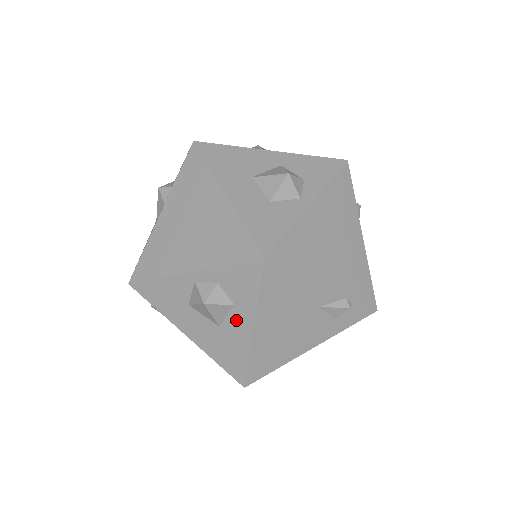
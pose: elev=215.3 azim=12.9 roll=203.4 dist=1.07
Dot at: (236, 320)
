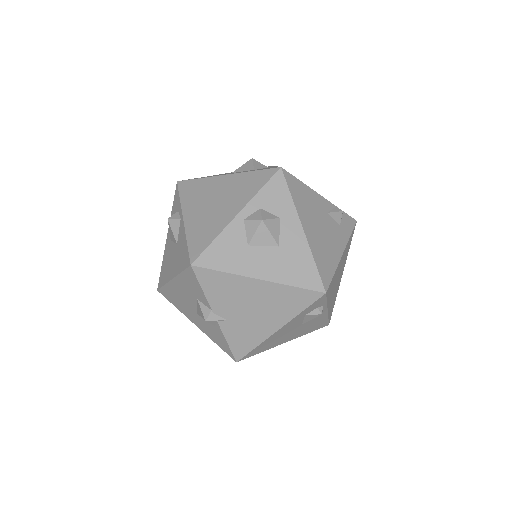
Dot at: (288, 230)
